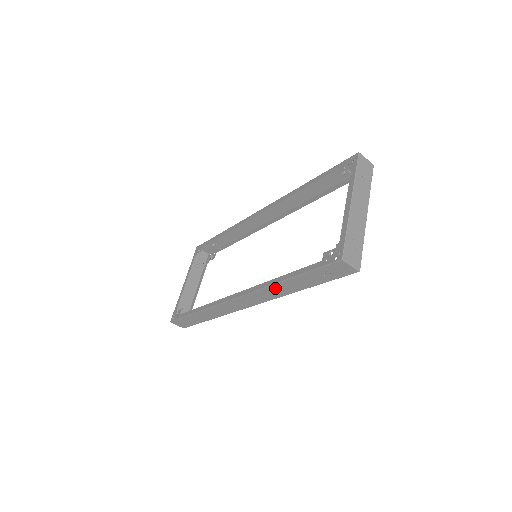
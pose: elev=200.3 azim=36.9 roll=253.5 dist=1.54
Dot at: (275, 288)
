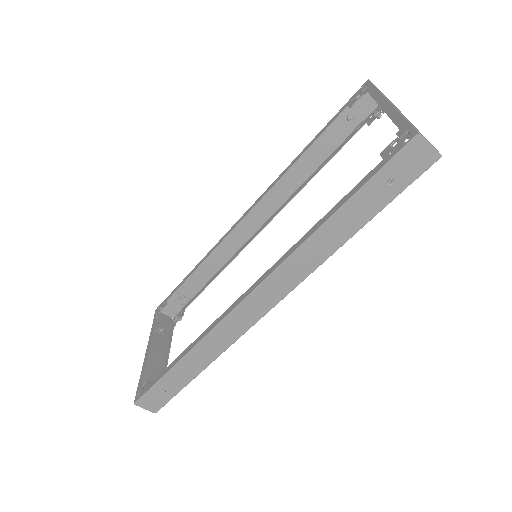
Dot at: (311, 246)
